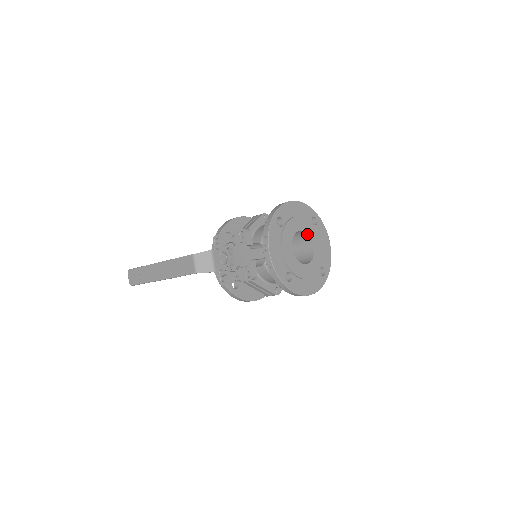
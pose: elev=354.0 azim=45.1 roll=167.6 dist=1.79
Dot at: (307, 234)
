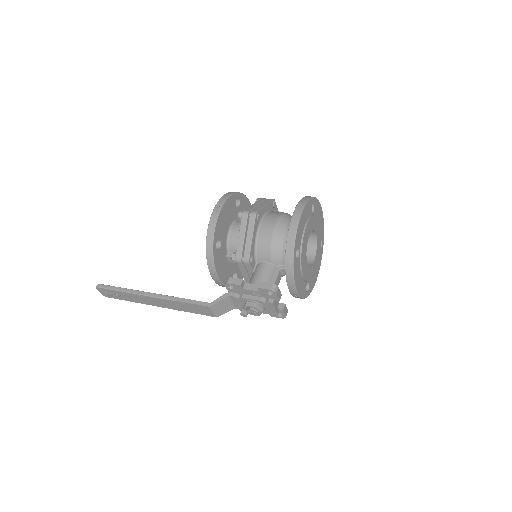
Dot at: (311, 230)
